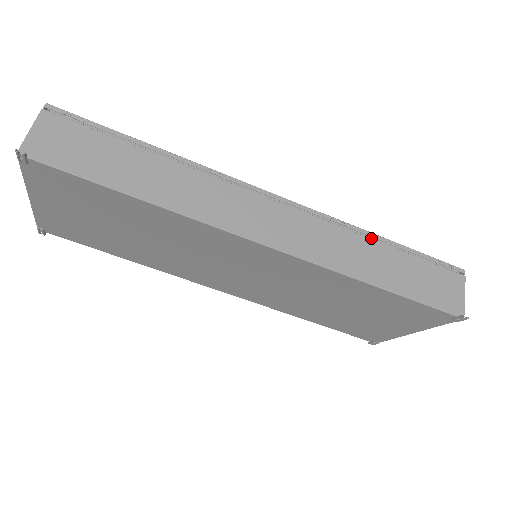
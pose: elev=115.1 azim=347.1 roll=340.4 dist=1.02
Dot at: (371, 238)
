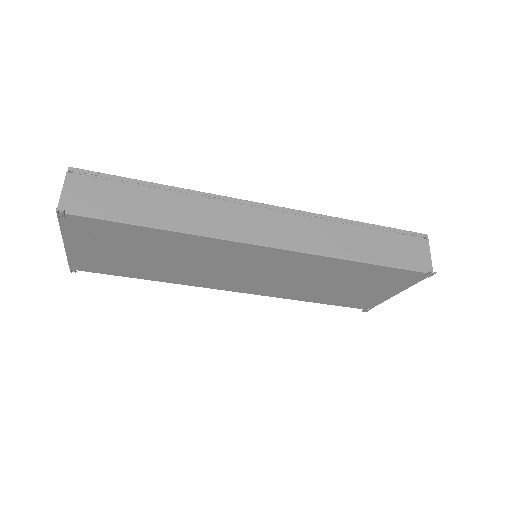
Dot at: (347, 223)
